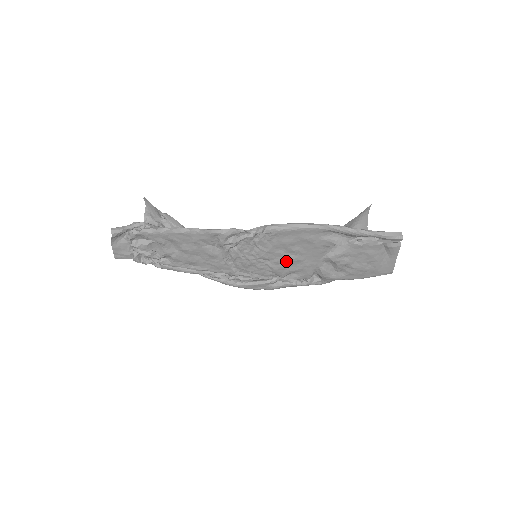
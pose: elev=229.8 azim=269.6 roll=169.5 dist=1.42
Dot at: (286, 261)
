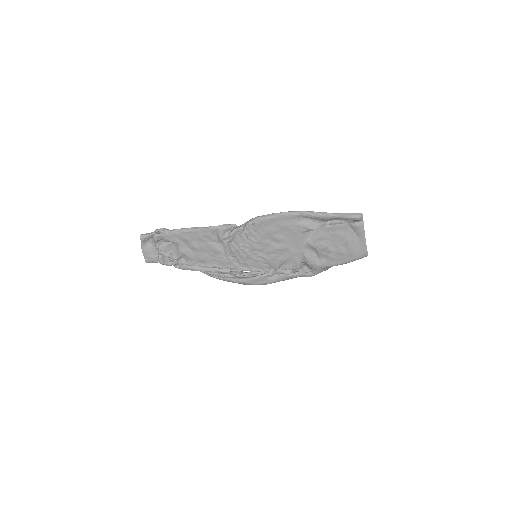
Dot at: (274, 250)
